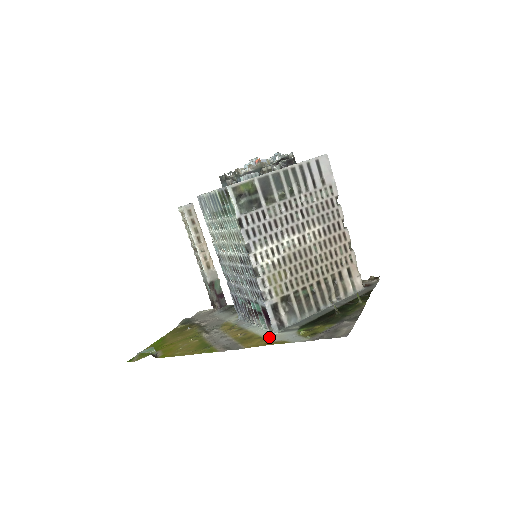
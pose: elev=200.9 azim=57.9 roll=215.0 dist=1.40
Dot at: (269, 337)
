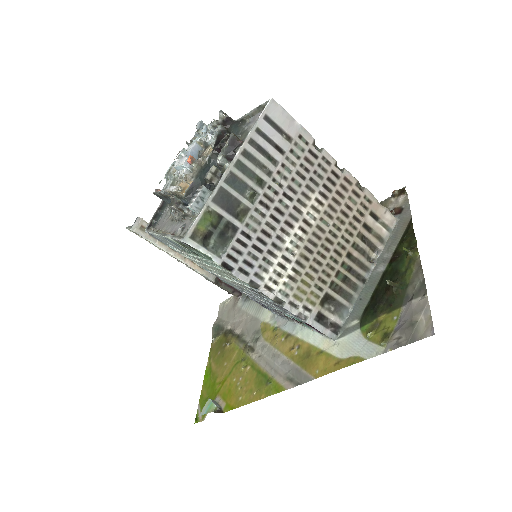
Dot at: (332, 351)
